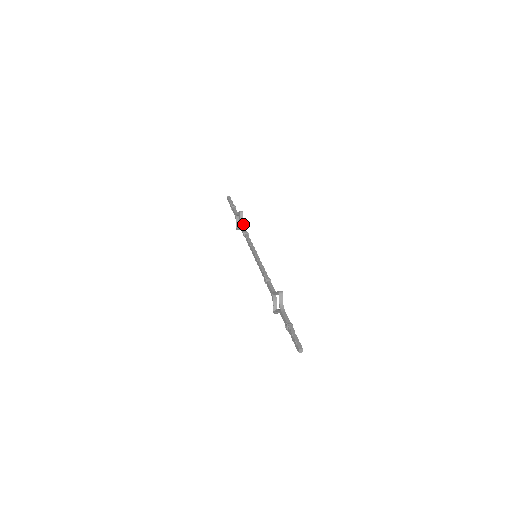
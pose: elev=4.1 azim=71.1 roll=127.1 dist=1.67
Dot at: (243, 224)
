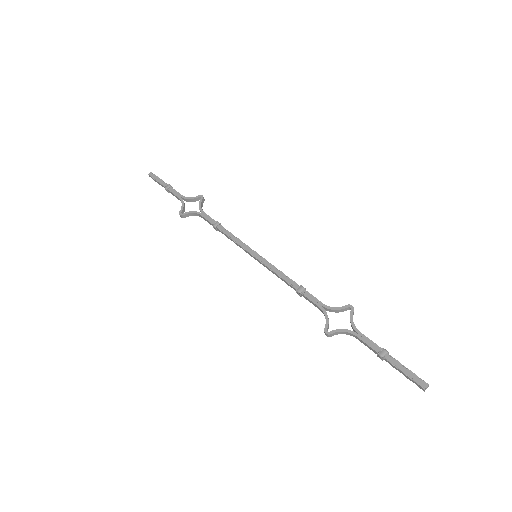
Dot at: (204, 213)
